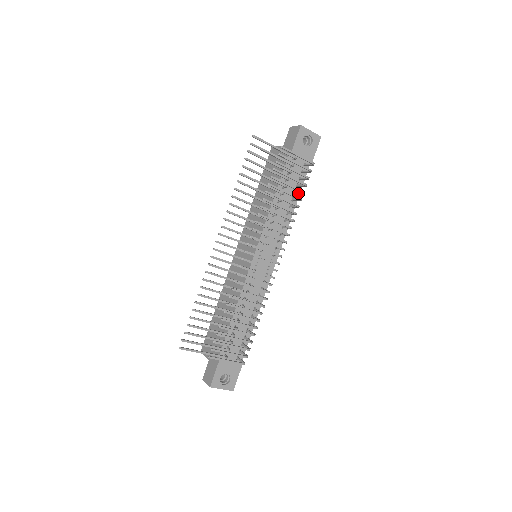
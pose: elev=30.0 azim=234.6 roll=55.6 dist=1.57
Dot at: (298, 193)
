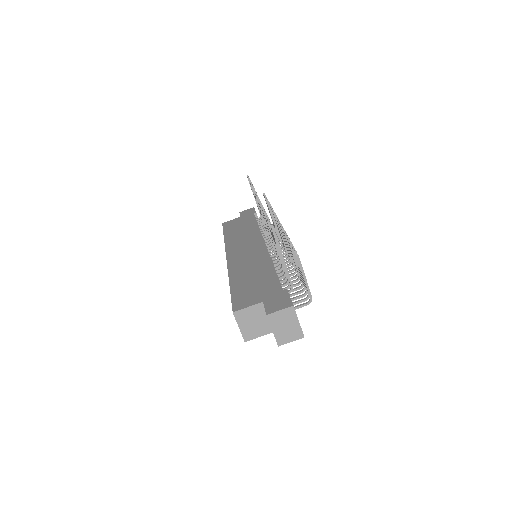
Dot at: occluded
